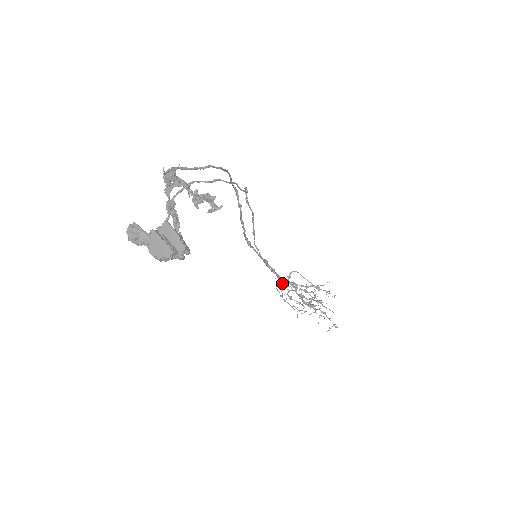
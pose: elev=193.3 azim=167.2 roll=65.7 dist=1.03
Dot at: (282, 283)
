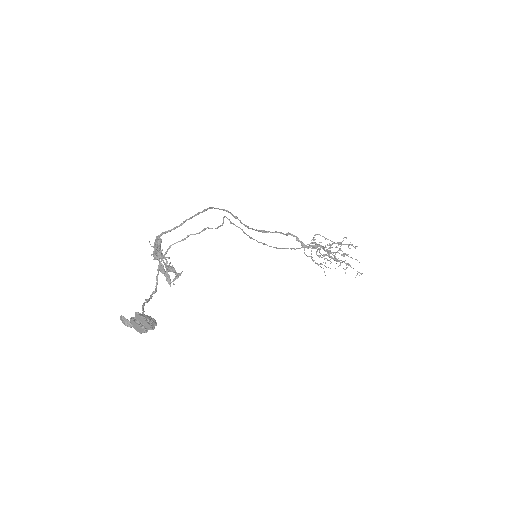
Dot at: (307, 248)
